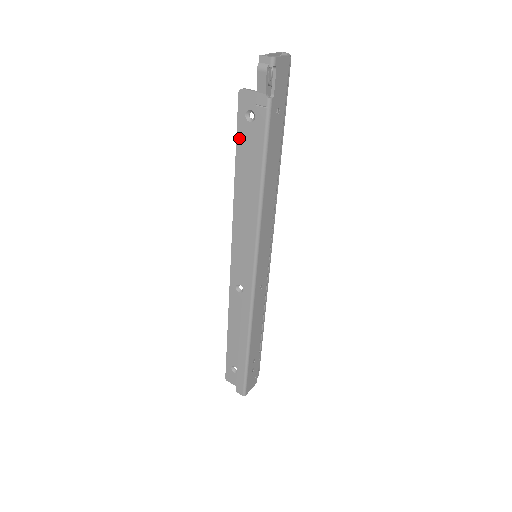
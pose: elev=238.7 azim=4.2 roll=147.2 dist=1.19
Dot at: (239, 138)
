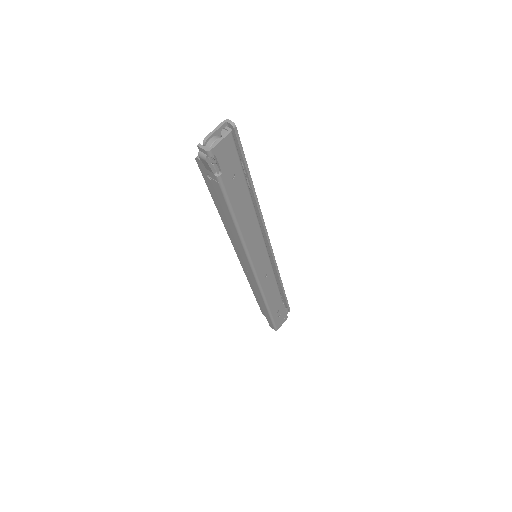
Dot at: (209, 188)
